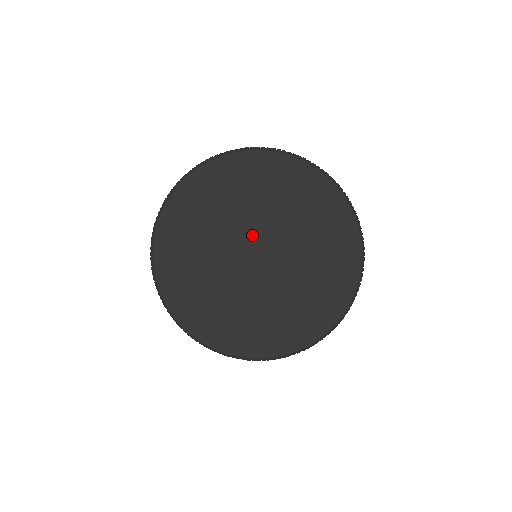
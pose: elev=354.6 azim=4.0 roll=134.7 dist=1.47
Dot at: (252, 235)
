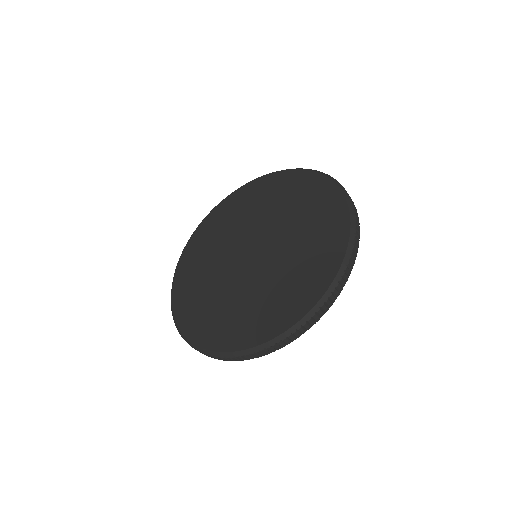
Dot at: (244, 240)
